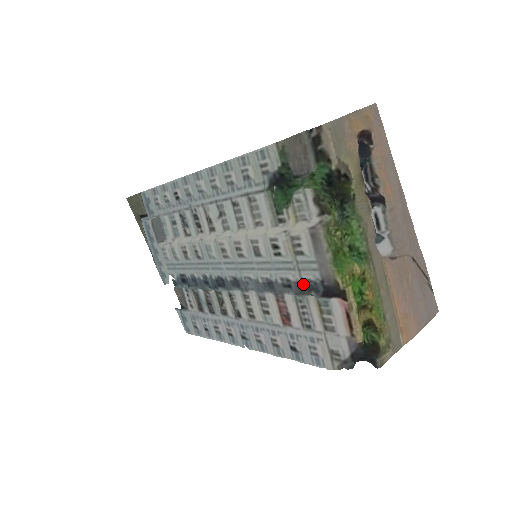
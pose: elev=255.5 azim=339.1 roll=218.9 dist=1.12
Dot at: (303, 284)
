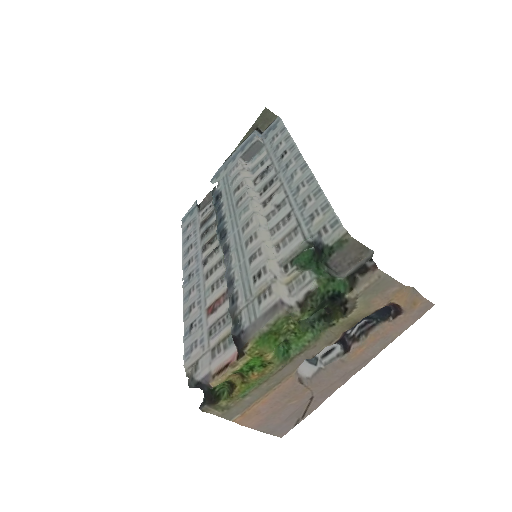
Dot at: (238, 314)
